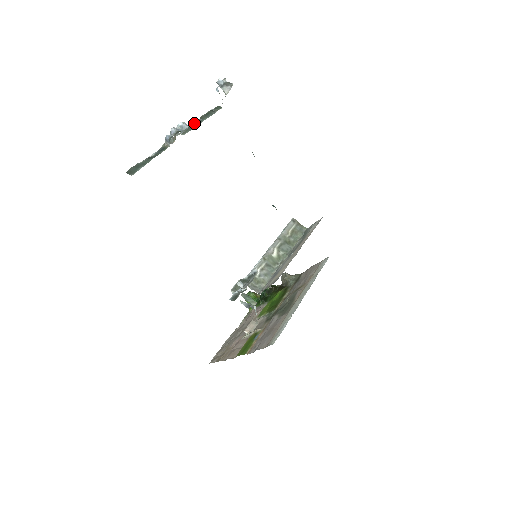
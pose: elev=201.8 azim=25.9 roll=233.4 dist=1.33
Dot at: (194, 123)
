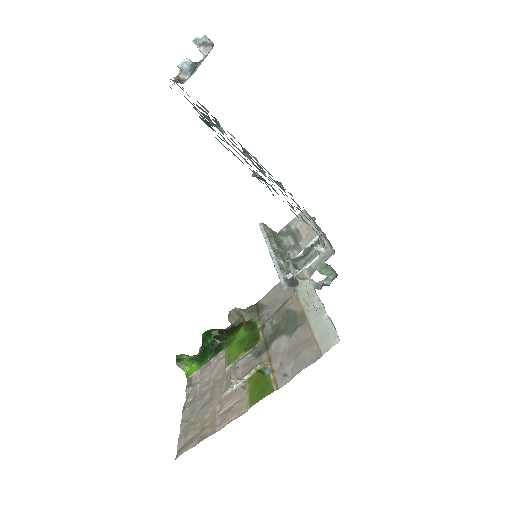
Dot at: occluded
